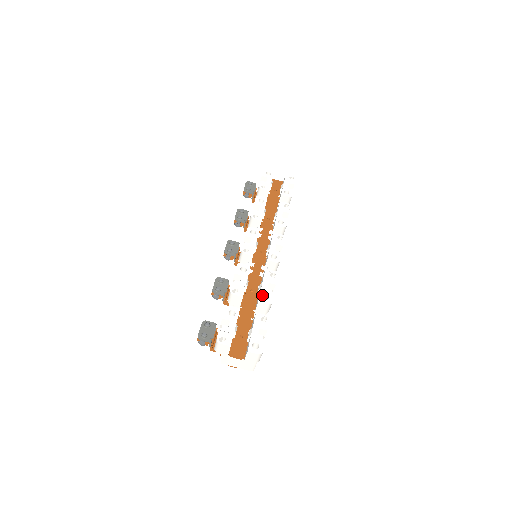
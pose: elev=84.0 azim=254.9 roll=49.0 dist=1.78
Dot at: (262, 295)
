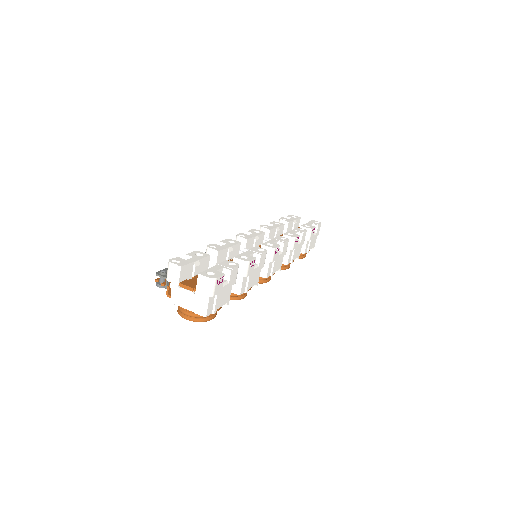
Dot at: (241, 255)
